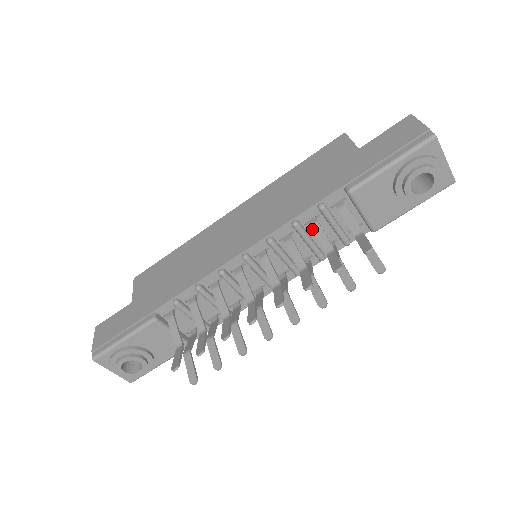
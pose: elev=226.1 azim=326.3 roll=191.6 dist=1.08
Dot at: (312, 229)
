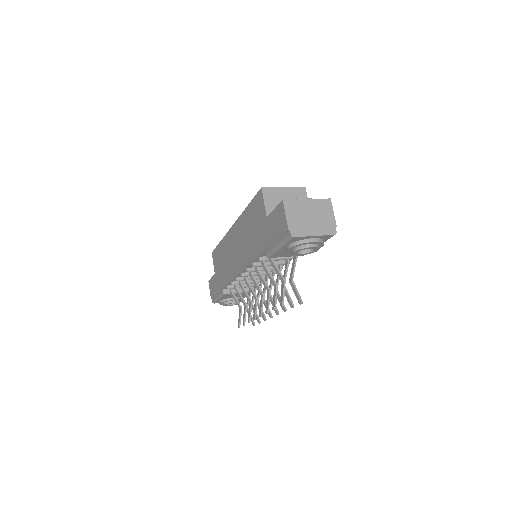
Dot at: occluded
